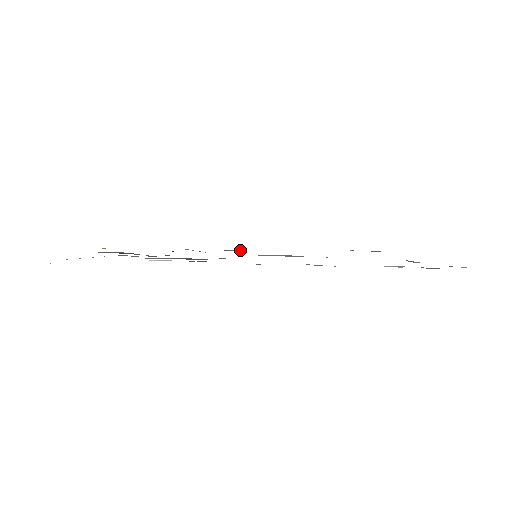
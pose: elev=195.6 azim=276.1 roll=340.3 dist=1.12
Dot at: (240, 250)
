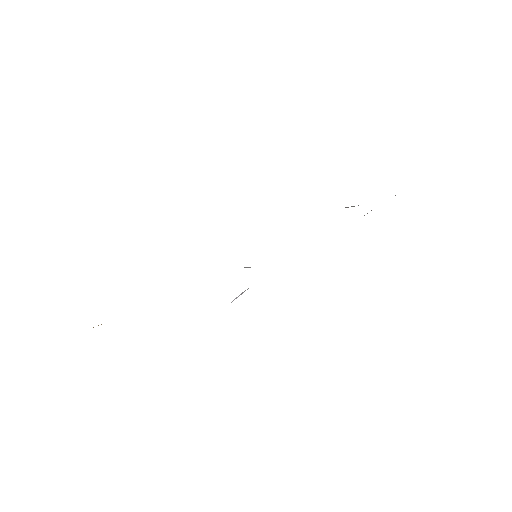
Dot at: occluded
